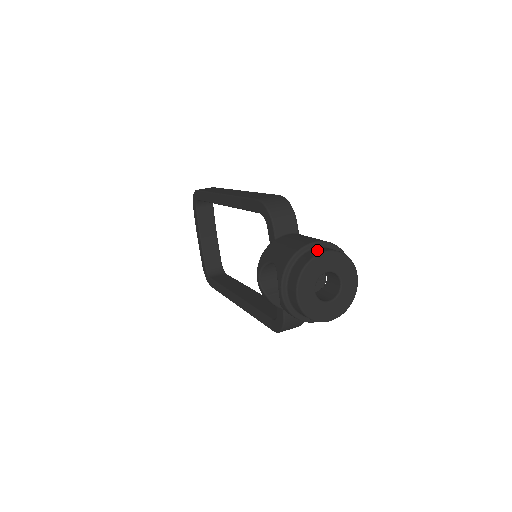
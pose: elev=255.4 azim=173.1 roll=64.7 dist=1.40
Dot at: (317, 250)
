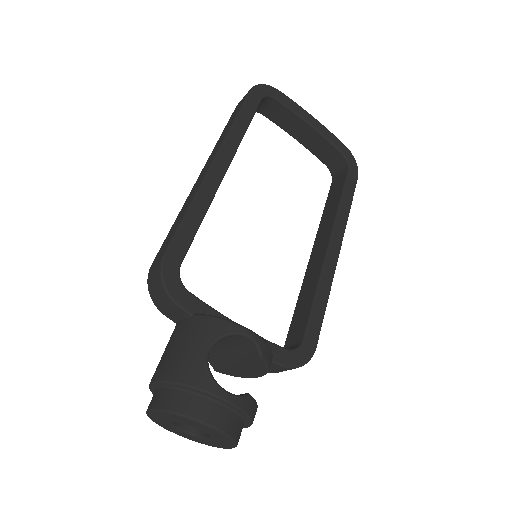
Dot at: (152, 398)
